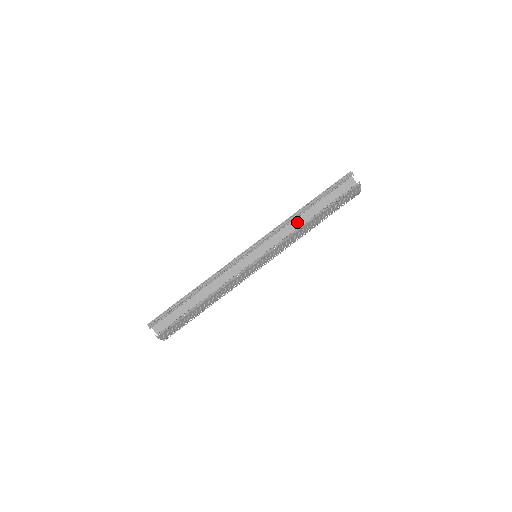
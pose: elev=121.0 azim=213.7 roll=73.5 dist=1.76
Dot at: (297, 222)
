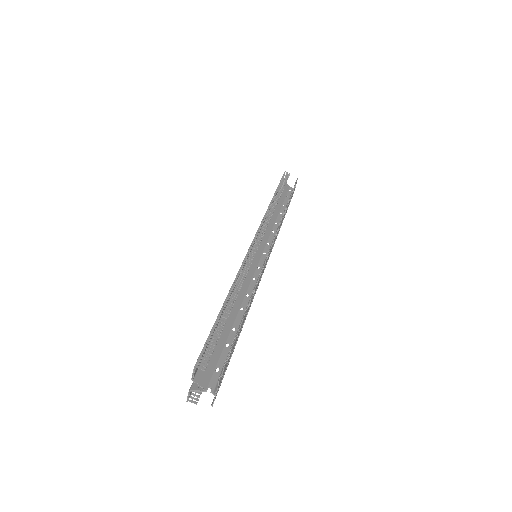
Dot at: occluded
